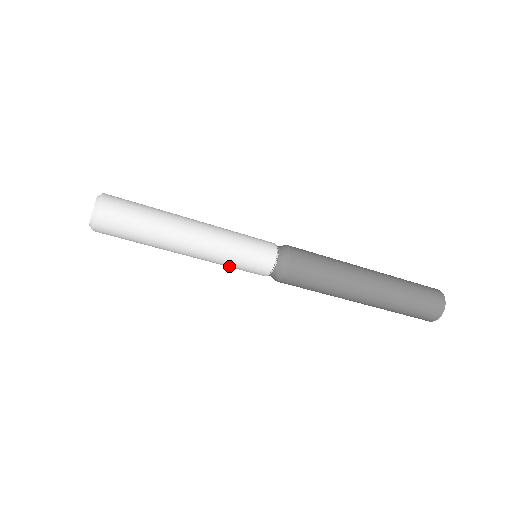
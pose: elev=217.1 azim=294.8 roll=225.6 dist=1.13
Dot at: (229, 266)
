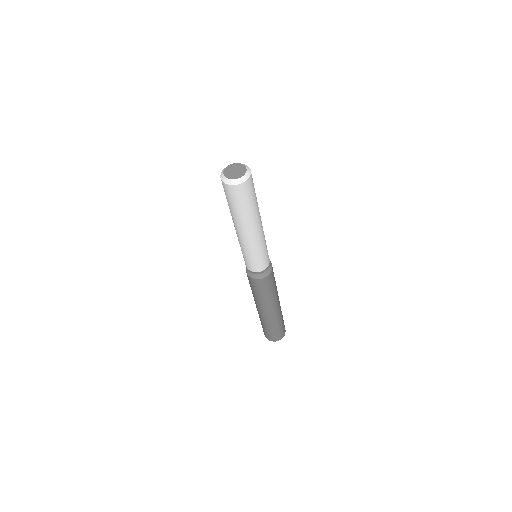
Dot at: (260, 252)
